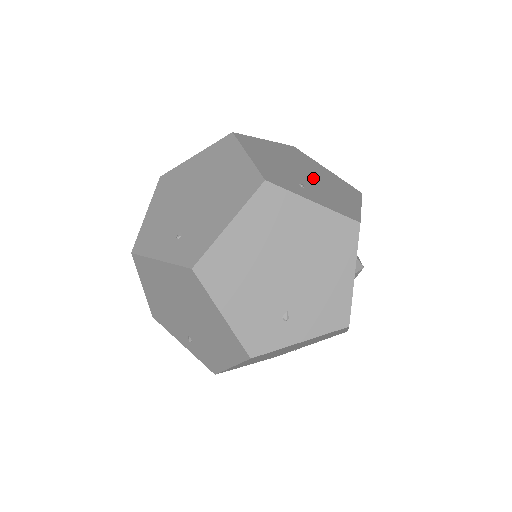
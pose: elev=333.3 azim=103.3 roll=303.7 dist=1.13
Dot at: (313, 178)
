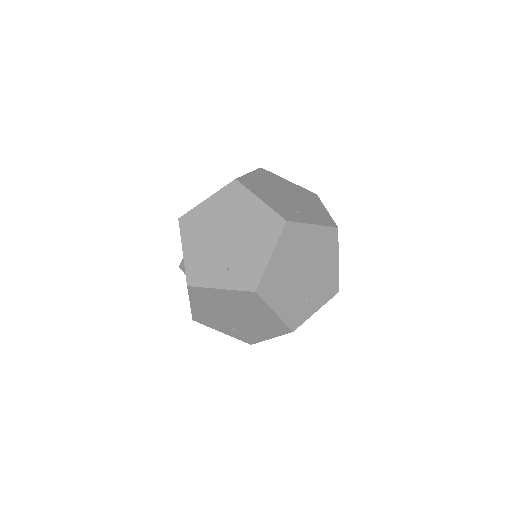
Dot at: (294, 198)
